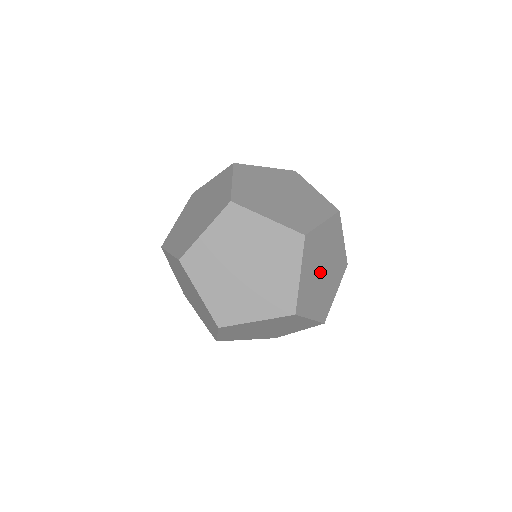
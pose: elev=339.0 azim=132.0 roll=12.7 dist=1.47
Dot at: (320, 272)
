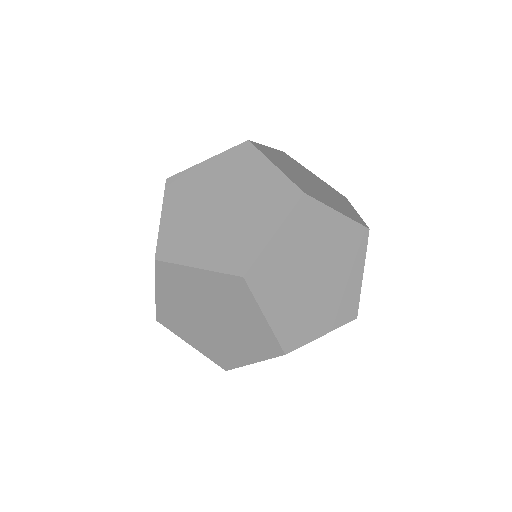
Dot at: occluded
